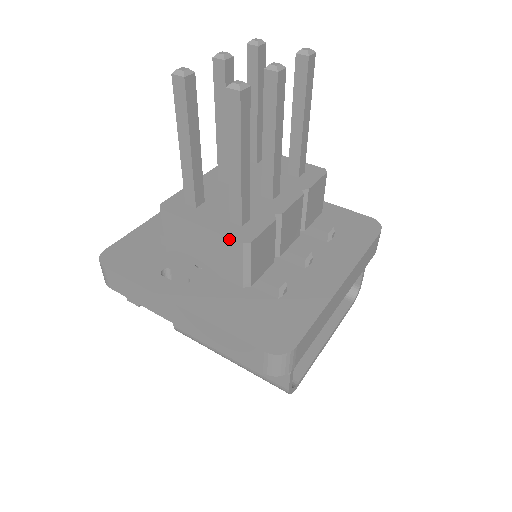
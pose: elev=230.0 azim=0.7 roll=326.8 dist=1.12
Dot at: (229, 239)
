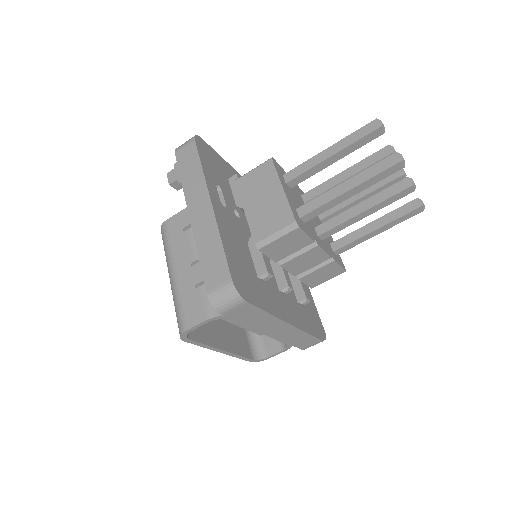
Dot at: (291, 211)
